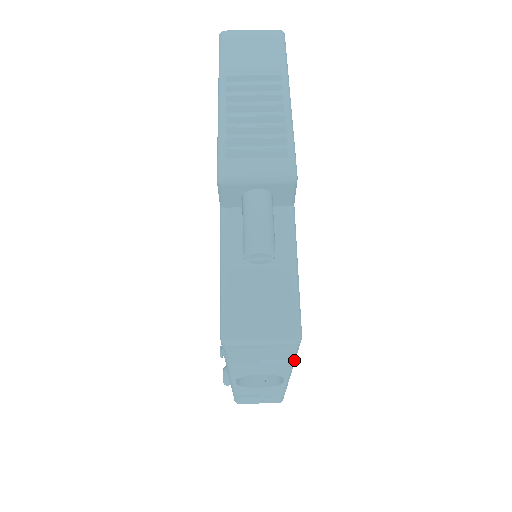
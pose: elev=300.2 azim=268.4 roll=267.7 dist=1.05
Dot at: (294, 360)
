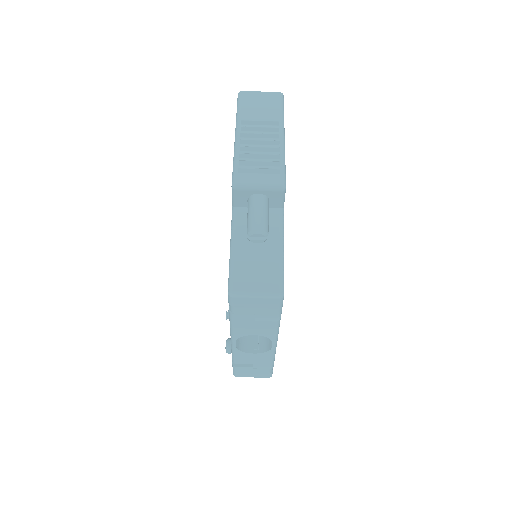
Dot at: (279, 320)
